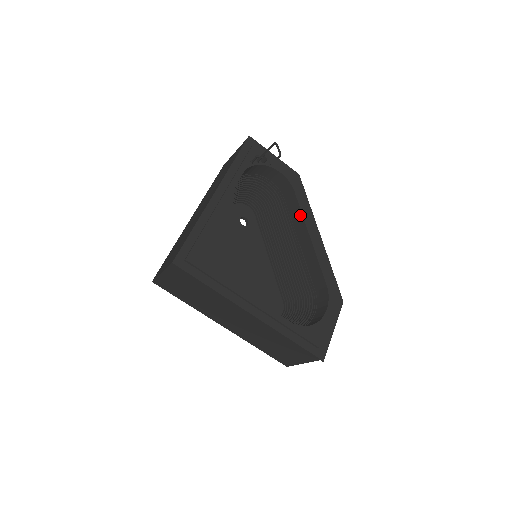
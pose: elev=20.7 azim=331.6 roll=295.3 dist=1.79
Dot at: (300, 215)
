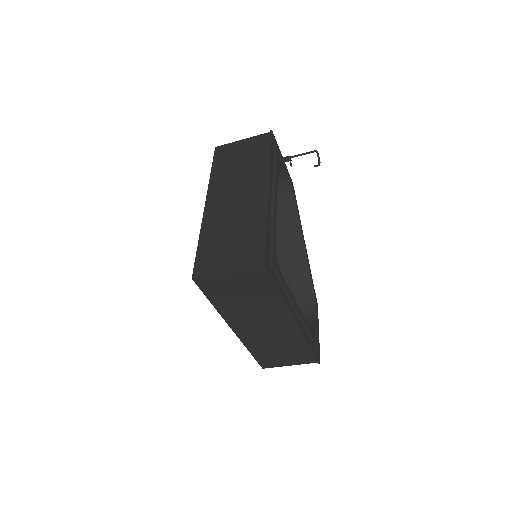
Dot at: (296, 221)
